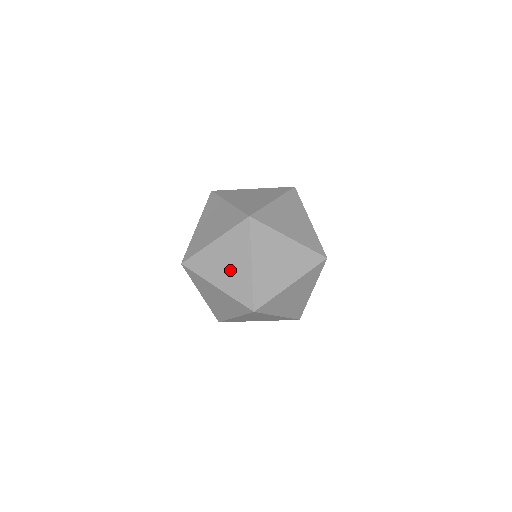
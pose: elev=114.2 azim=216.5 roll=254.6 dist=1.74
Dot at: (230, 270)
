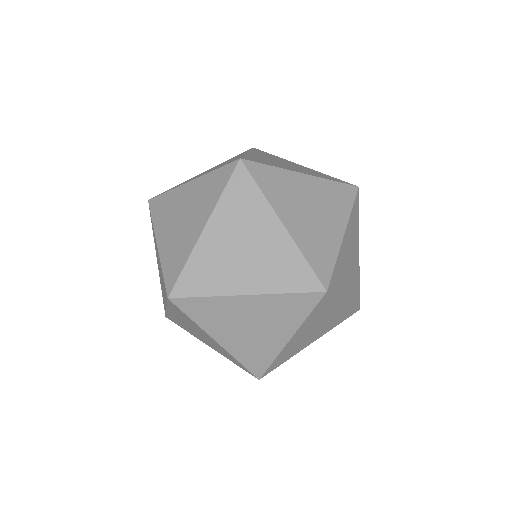
Dot at: (181, 226)
